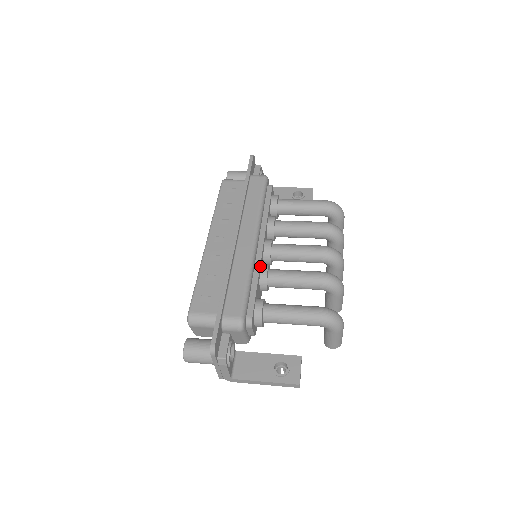
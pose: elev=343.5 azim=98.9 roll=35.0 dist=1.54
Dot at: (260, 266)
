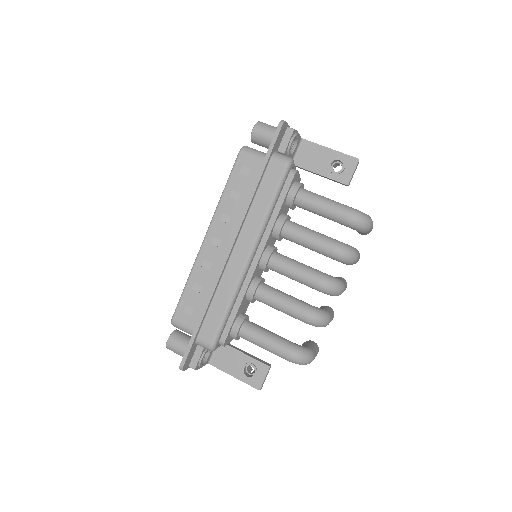
Dot at: (248, 286)
